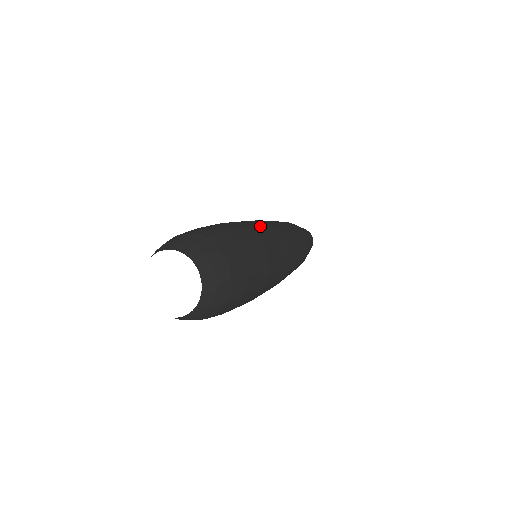
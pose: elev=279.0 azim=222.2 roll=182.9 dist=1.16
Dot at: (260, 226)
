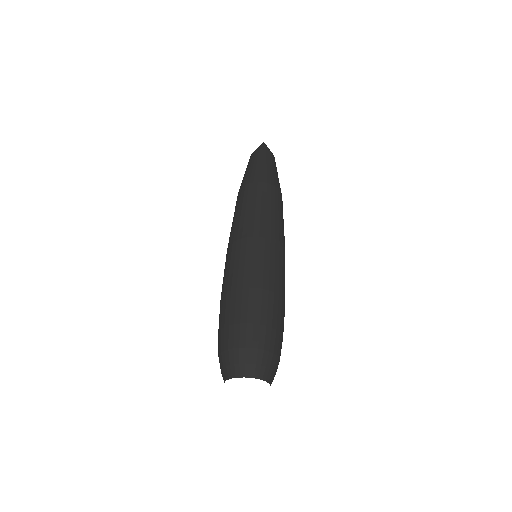
Dot at: (280, 270)
